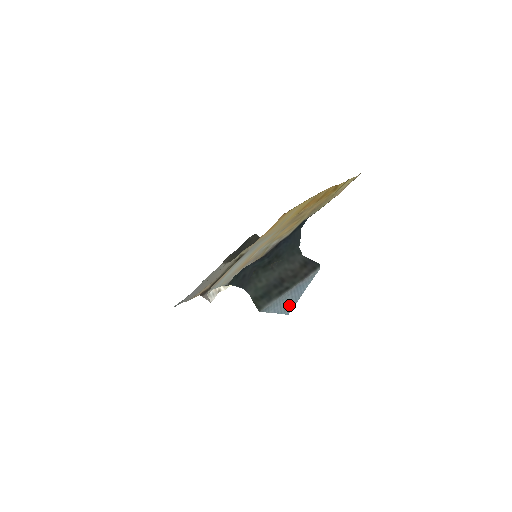
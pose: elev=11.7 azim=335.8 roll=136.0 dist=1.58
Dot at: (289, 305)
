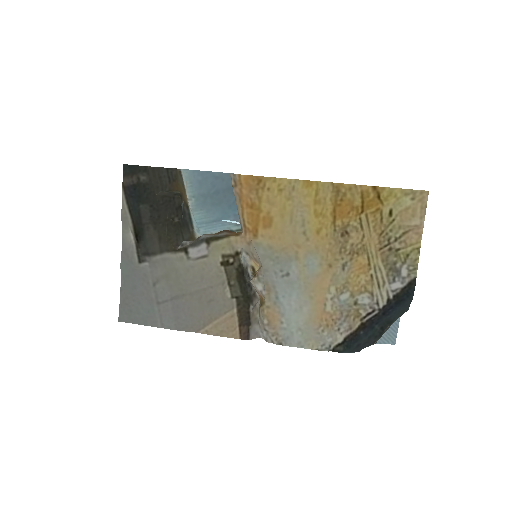
Dot at: (390, 336)
